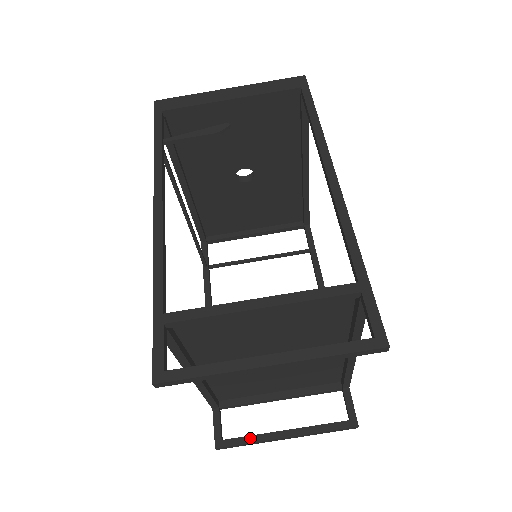
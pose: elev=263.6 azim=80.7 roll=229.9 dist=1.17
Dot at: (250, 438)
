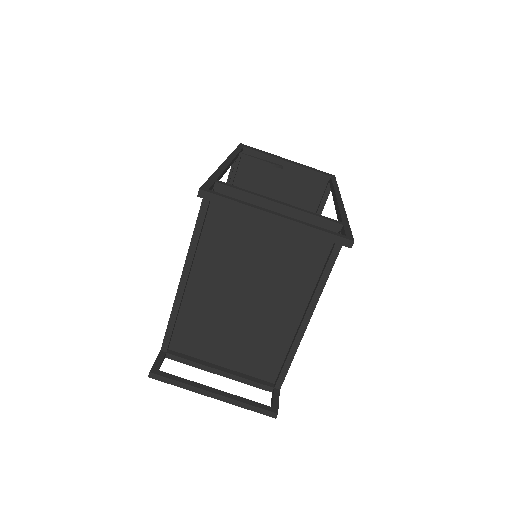
Dot at: (183, 379)
